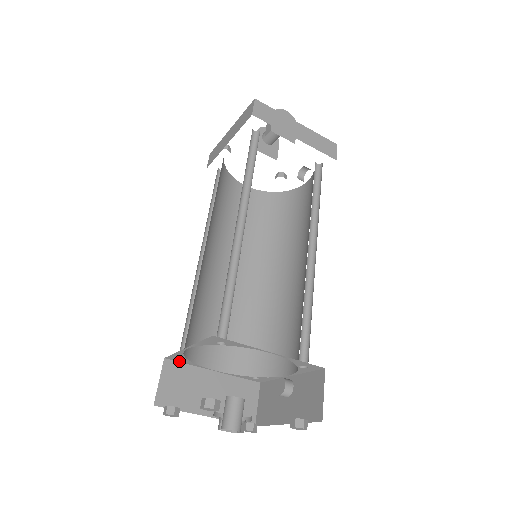
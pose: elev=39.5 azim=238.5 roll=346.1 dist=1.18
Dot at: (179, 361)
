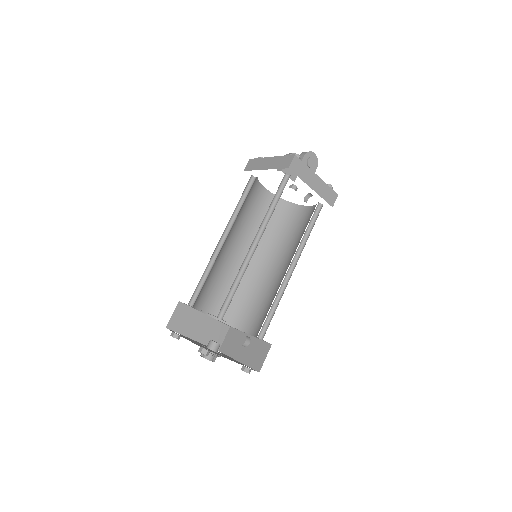
Dot at: (187, 305)
